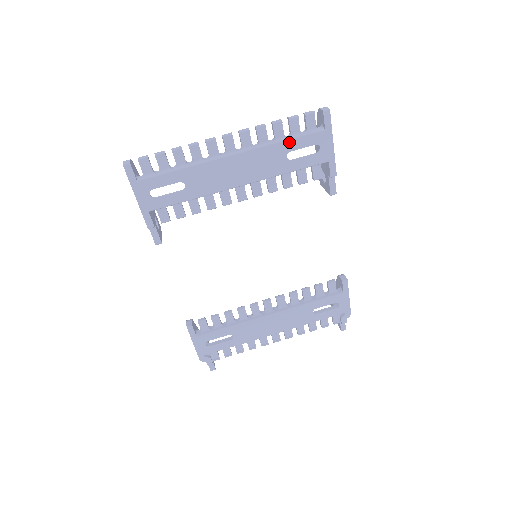
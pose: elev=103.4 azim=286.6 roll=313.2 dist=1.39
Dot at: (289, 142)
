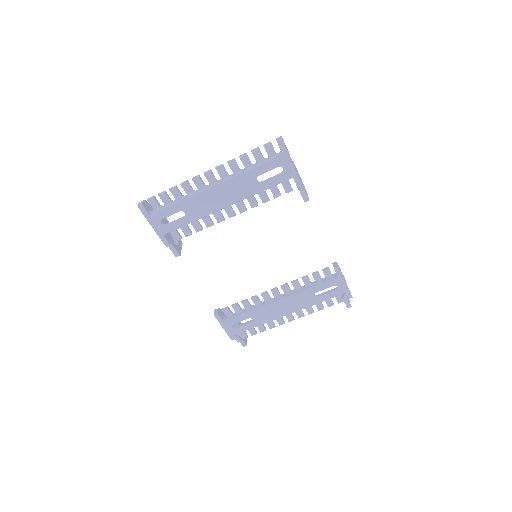
Dot at: (256, 169)
